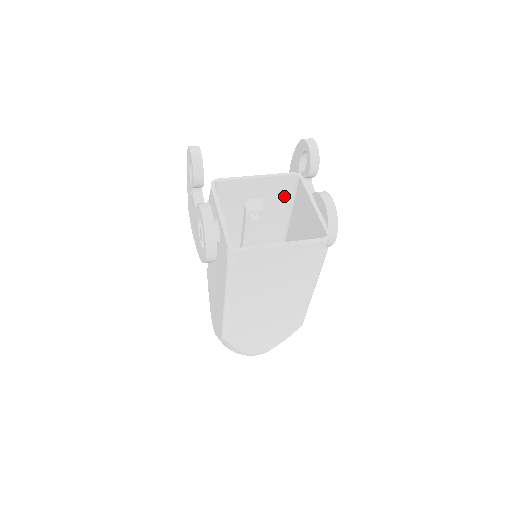
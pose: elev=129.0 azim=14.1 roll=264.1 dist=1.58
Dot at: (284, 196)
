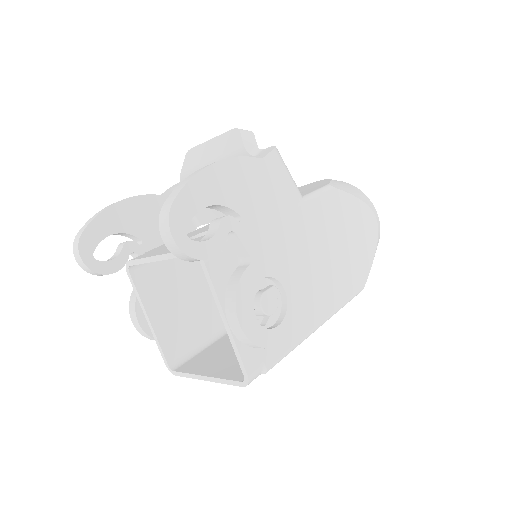
Dot at: occluded
